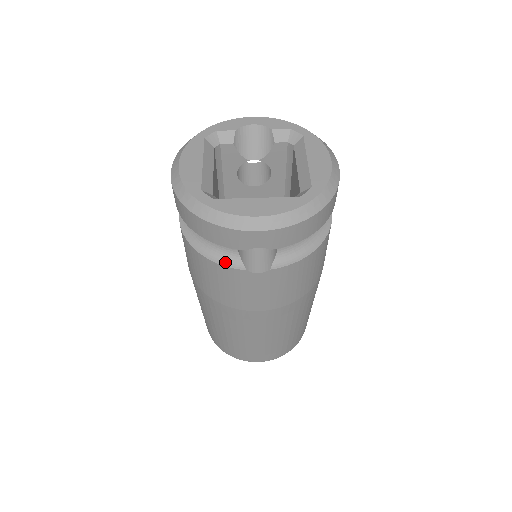
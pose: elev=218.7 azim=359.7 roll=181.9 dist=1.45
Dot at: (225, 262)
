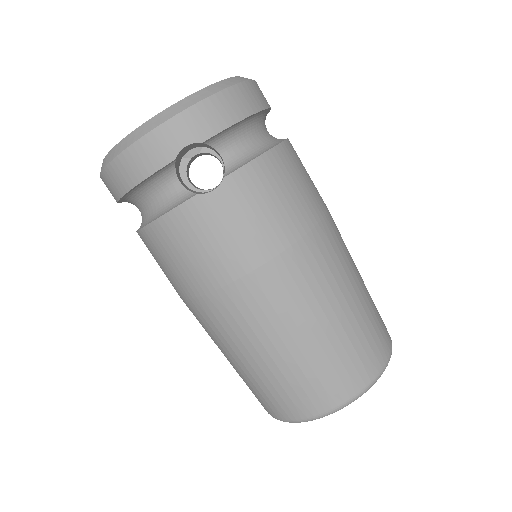
Dot at: (175, 206)
